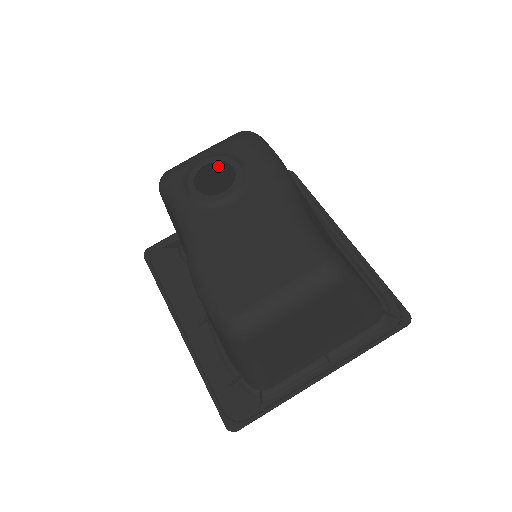
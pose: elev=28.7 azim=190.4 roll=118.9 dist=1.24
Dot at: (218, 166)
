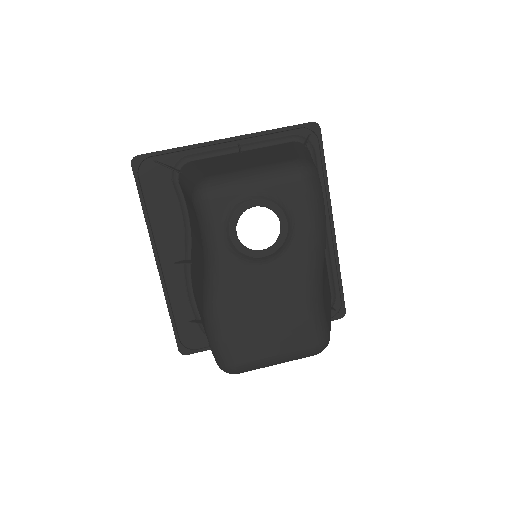
Dot at: occluded
